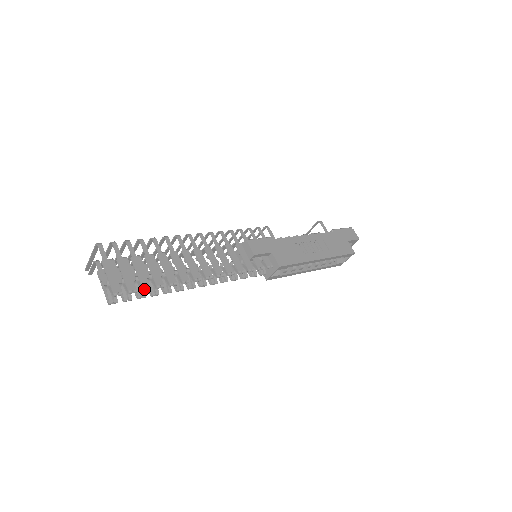
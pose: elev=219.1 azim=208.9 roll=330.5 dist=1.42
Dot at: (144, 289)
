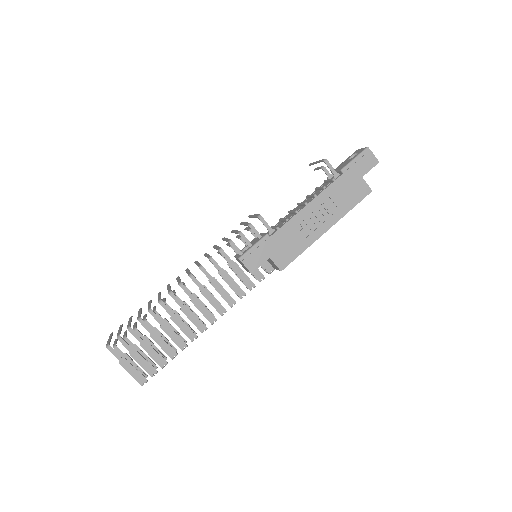
Dot at: (162, 367)
